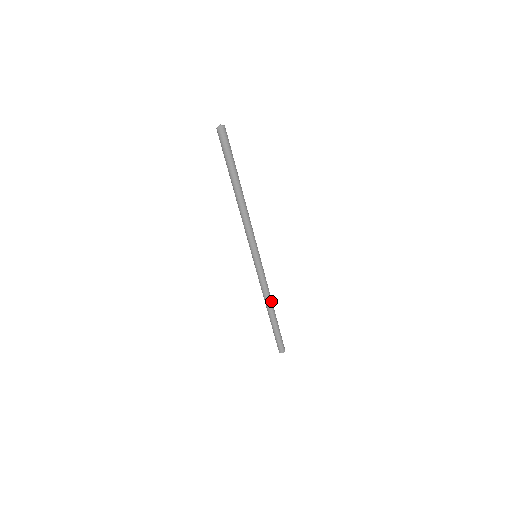
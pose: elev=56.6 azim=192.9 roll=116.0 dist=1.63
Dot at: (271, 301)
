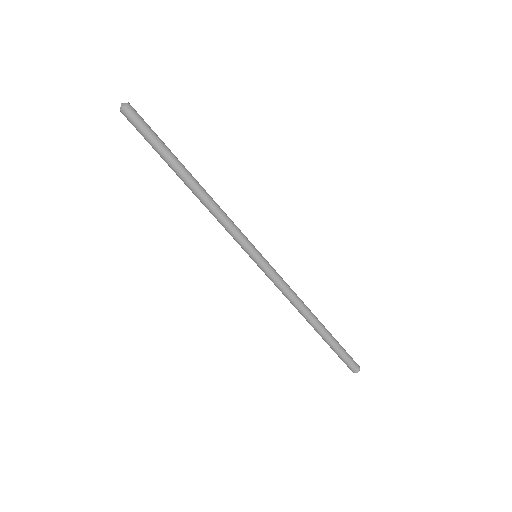
Dot at: (306, 309)
